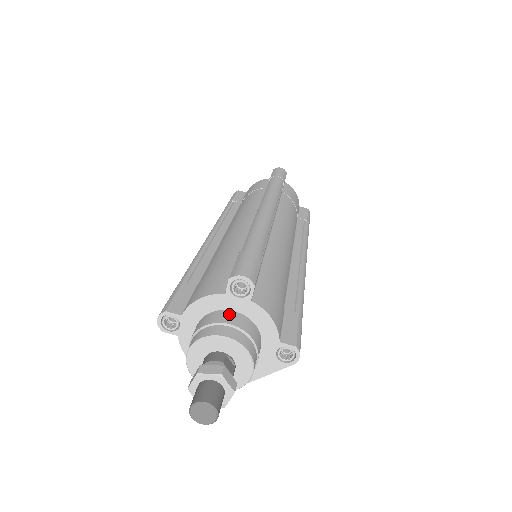
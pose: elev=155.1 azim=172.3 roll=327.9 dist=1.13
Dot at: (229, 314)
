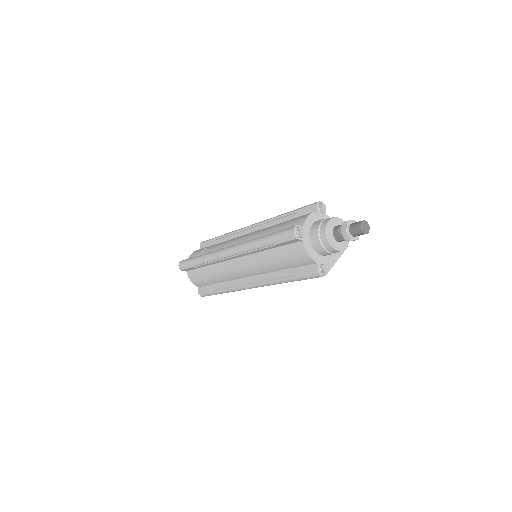
Dot at: occluded
